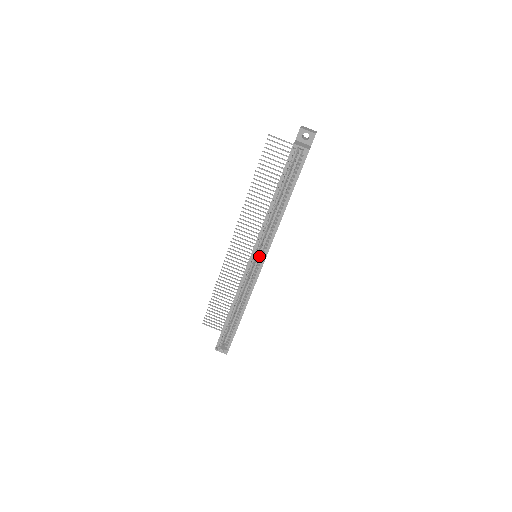
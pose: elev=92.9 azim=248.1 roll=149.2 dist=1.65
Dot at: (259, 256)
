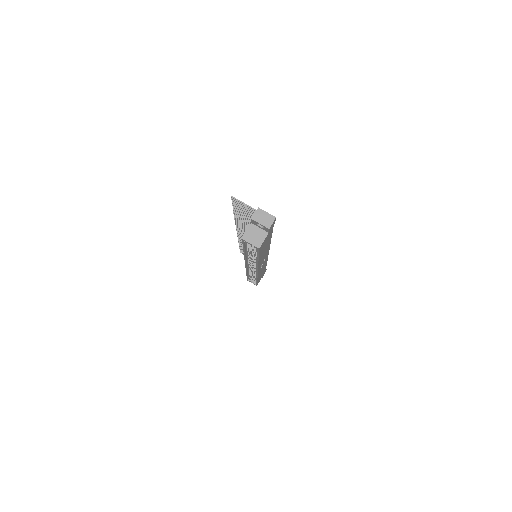
Dot at: occluded
